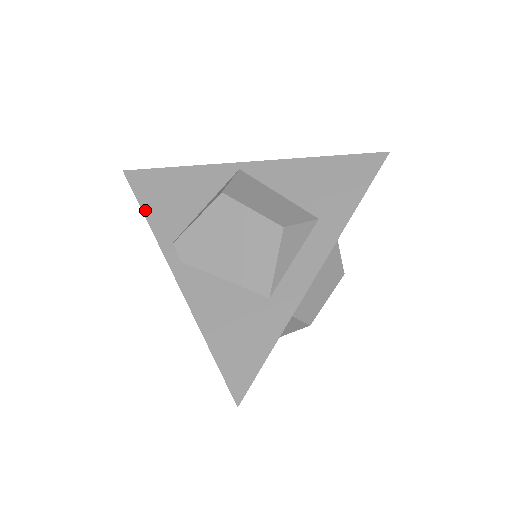
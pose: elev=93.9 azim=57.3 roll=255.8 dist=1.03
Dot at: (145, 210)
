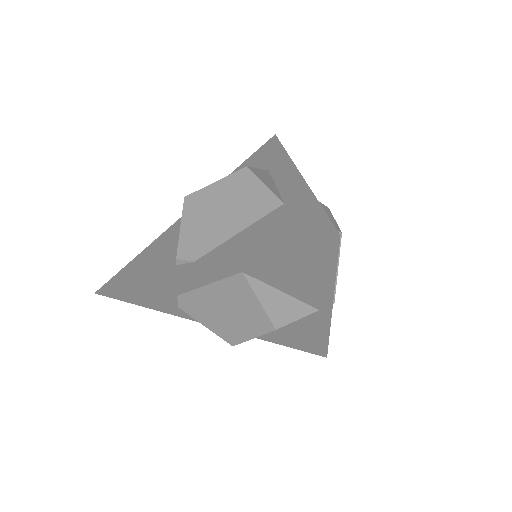
Dot at: (134, 282)
